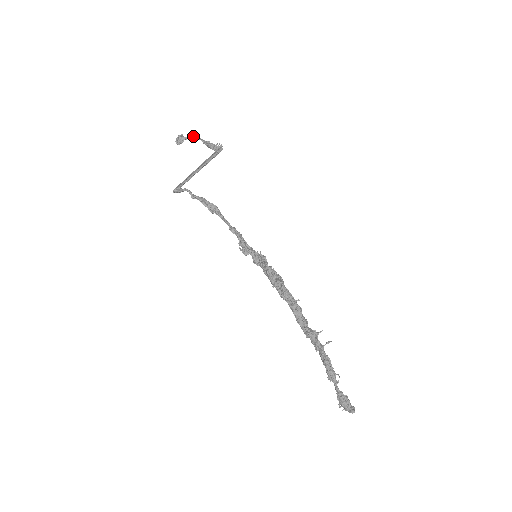
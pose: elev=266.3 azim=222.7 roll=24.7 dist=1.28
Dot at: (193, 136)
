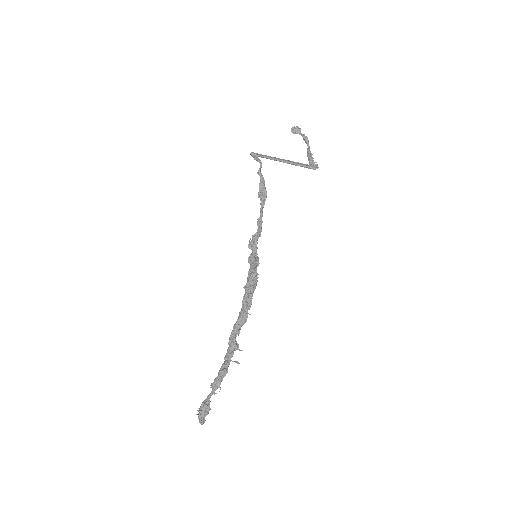
Dot at: (307, 139)
